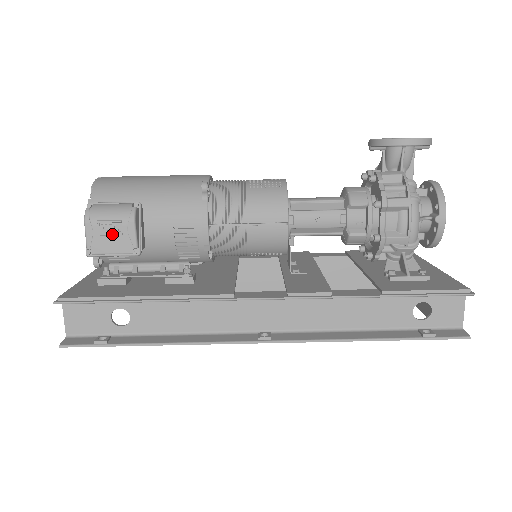
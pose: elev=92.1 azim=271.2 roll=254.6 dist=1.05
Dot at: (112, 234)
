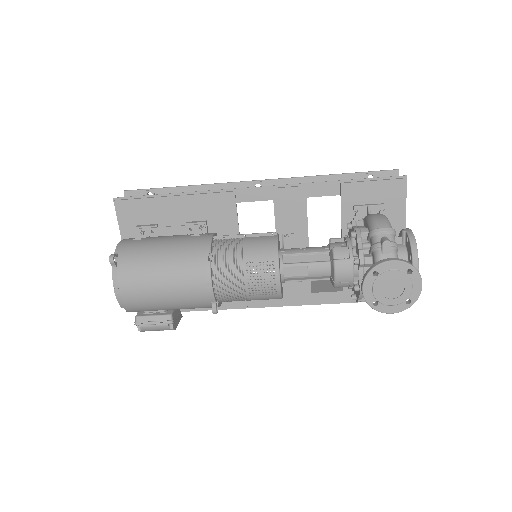
Dot at: occluded
